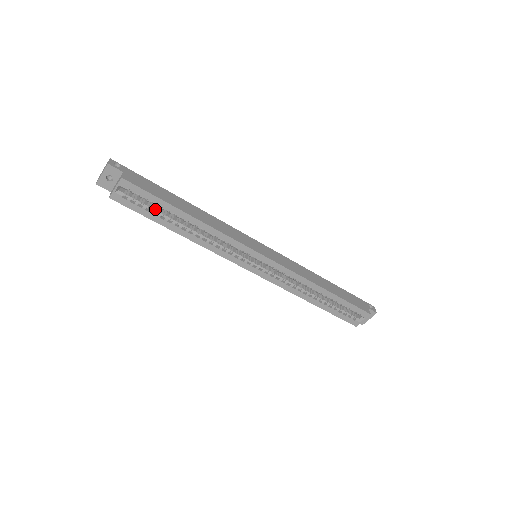
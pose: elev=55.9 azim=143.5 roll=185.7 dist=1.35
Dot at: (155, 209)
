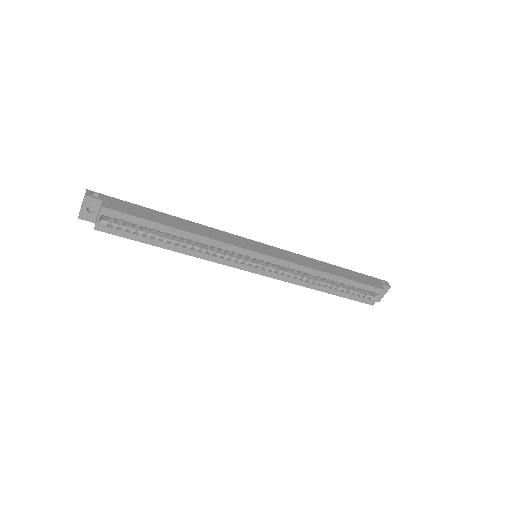
Dot at: (143, 231)
